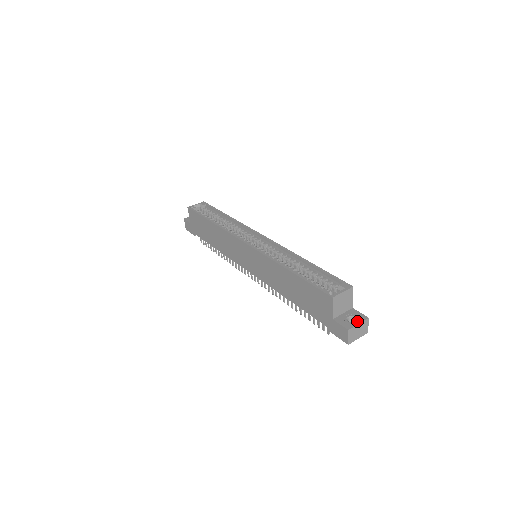
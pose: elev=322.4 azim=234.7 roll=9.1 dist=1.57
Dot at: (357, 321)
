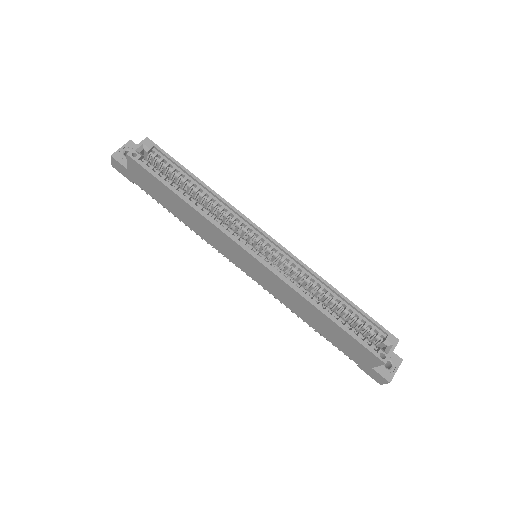
Dot at: (394, 367)
